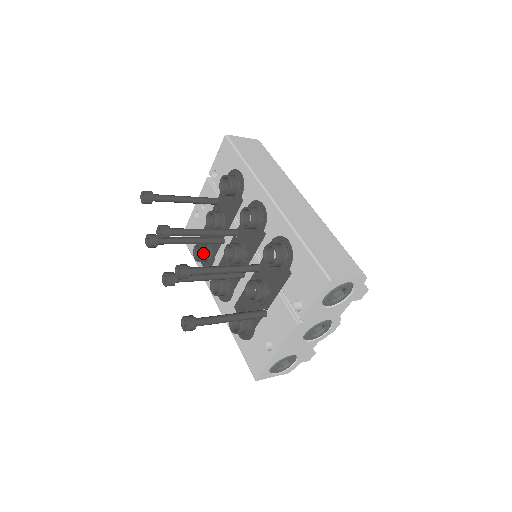
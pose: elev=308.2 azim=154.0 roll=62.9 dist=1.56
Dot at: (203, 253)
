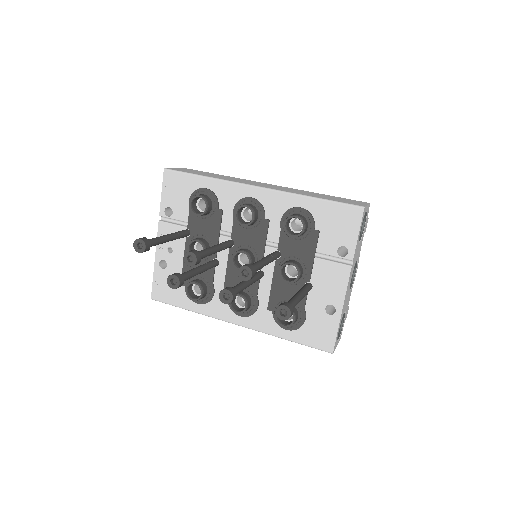
Dot at: (201, 287)
